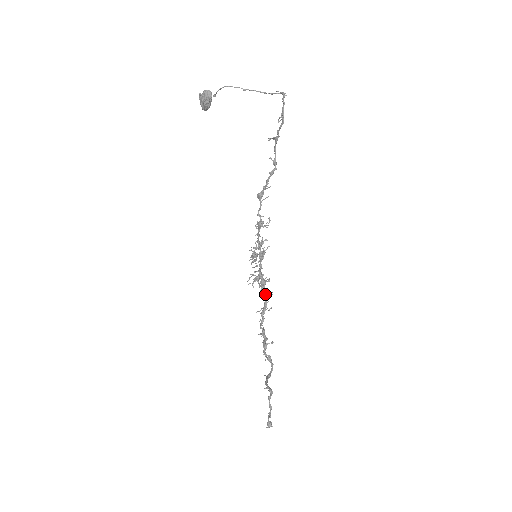
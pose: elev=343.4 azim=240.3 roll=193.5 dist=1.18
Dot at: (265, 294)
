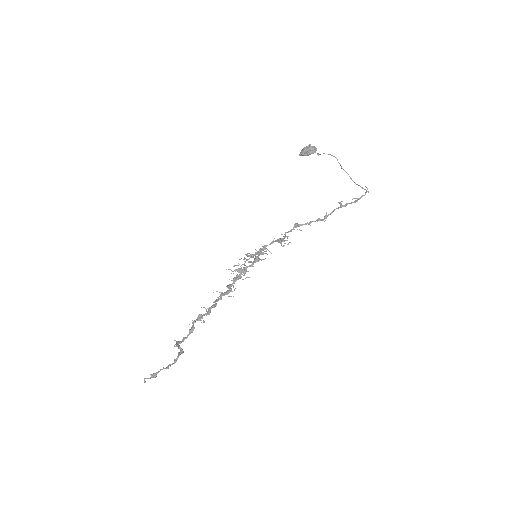
Dot at: (232, 285)
